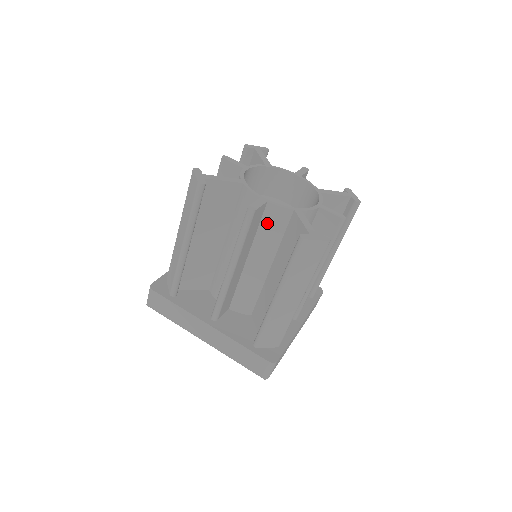
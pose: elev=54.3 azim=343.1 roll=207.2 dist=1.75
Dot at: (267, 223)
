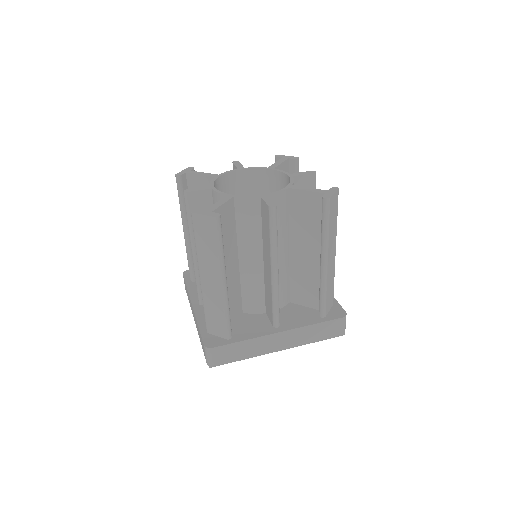
Dot at: occluded
